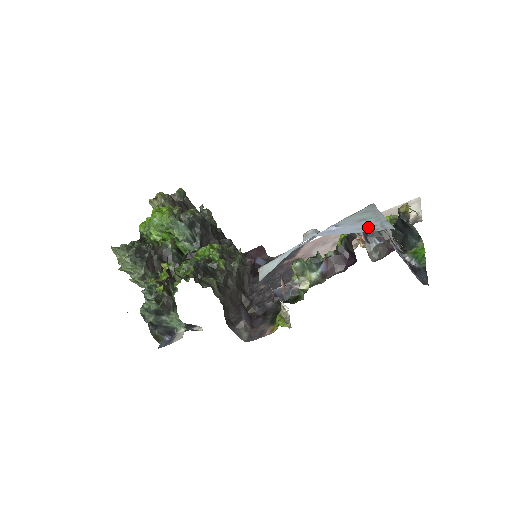
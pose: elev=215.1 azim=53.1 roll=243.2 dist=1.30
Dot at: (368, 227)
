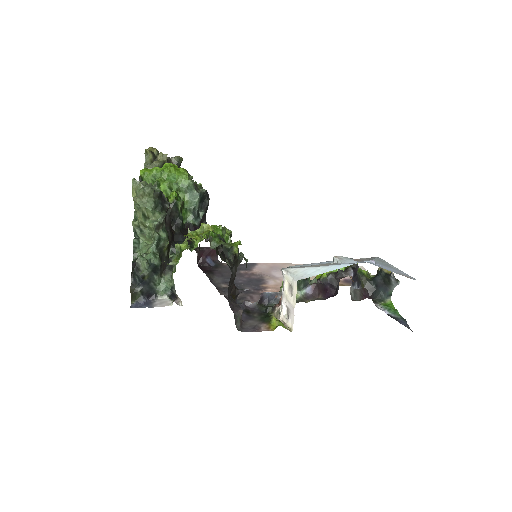
Dot at: (401, 273)
